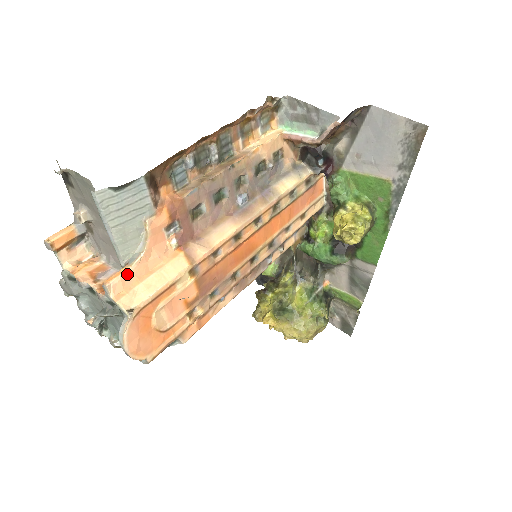
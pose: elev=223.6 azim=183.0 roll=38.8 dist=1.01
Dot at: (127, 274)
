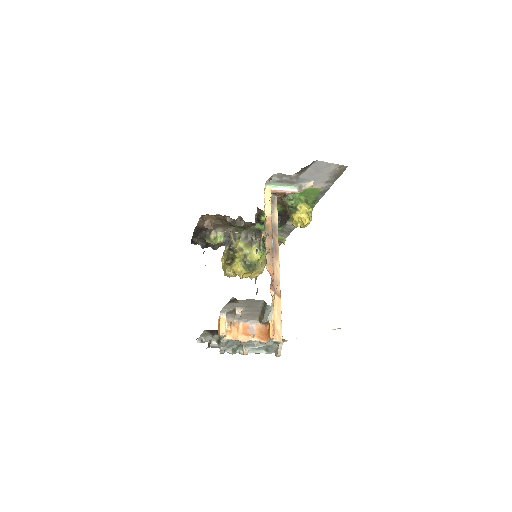
Dot at: (272, 325)
